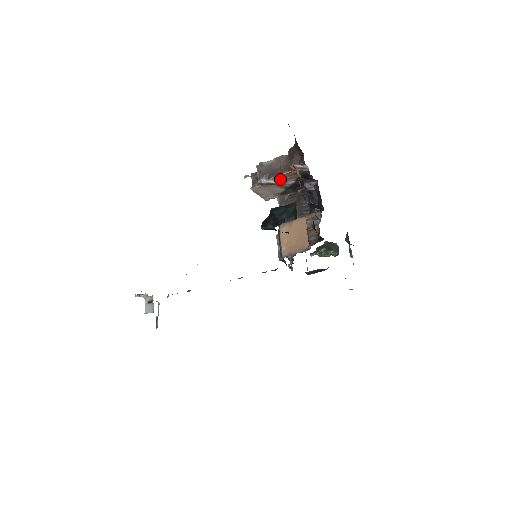
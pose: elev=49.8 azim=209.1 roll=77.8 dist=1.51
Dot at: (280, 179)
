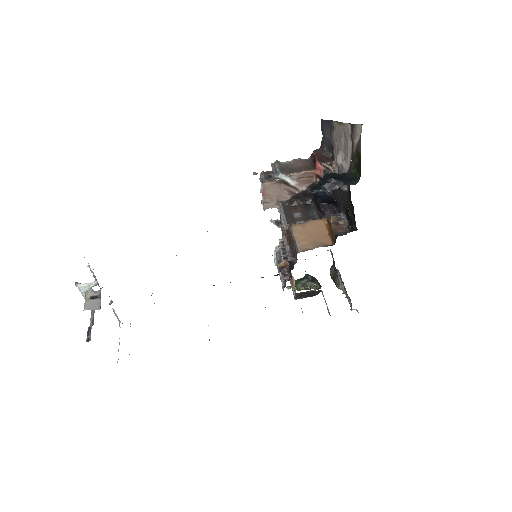
Dot at: (297, 179)
